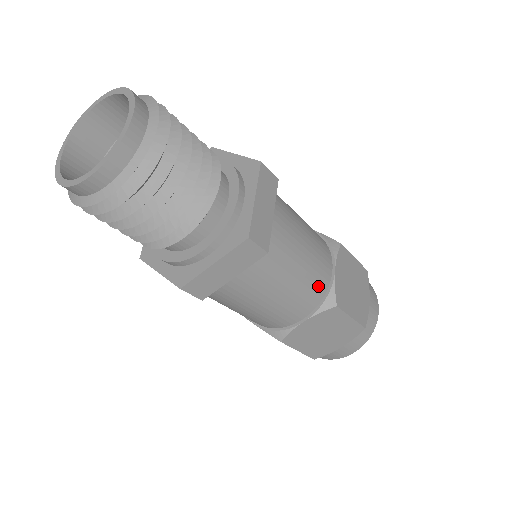
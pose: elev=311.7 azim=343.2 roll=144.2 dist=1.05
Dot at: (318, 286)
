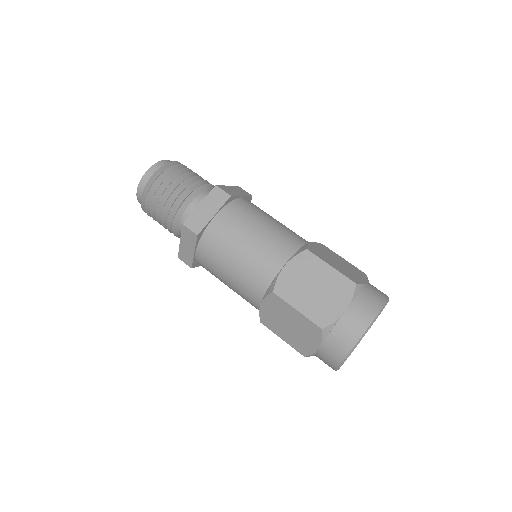
Dot at: (262, 274)
